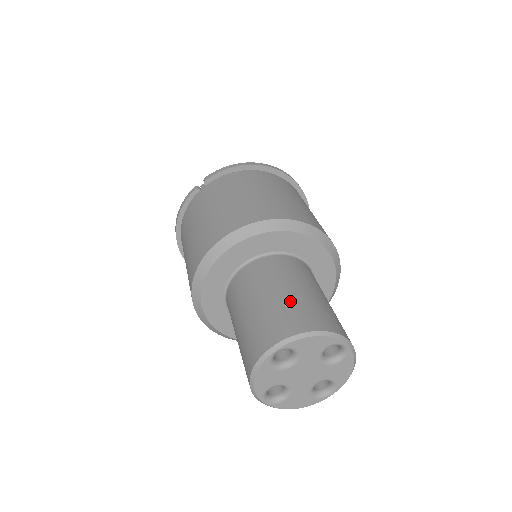
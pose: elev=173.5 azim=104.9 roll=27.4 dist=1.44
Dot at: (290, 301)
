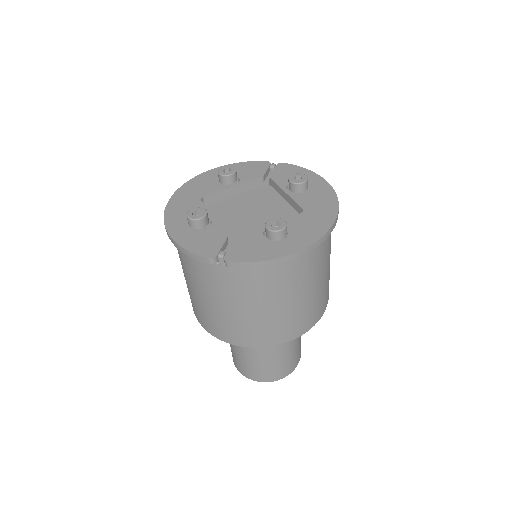
Dot at: (276, 363)
